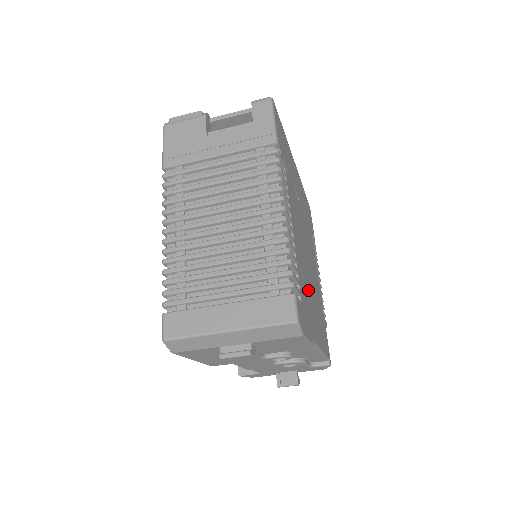
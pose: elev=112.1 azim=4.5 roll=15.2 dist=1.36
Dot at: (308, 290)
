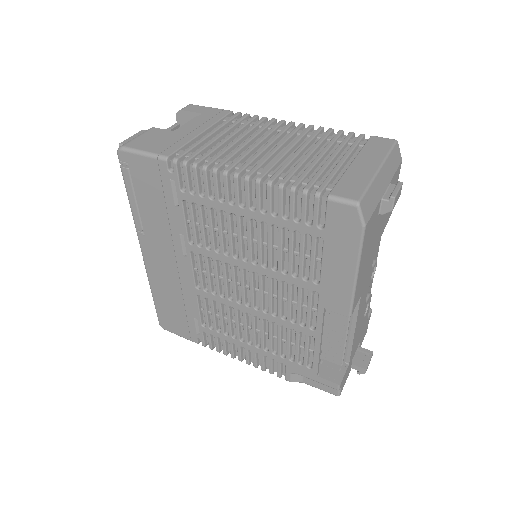
Dot at: occluded
